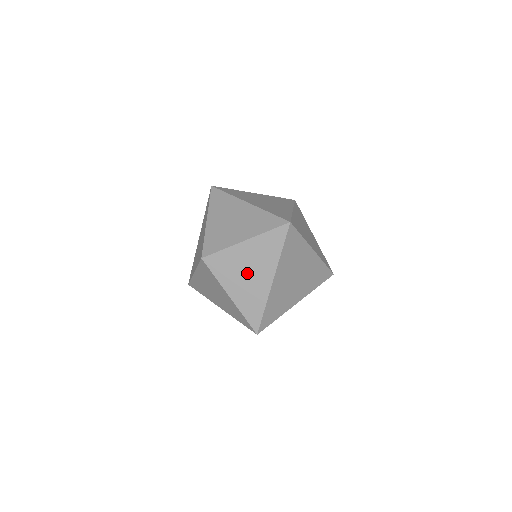
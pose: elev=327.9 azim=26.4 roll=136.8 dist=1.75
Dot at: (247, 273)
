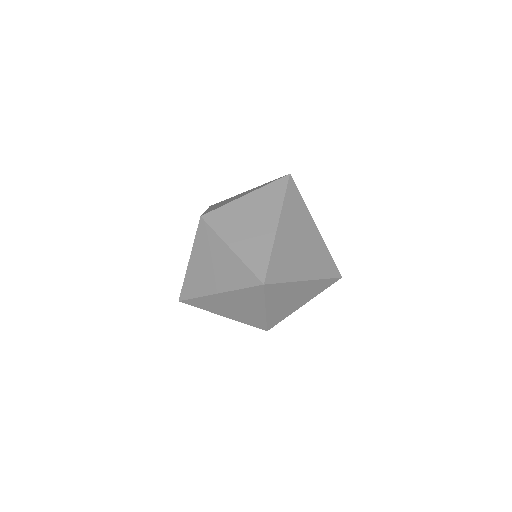
Dot at: (249, 222)
